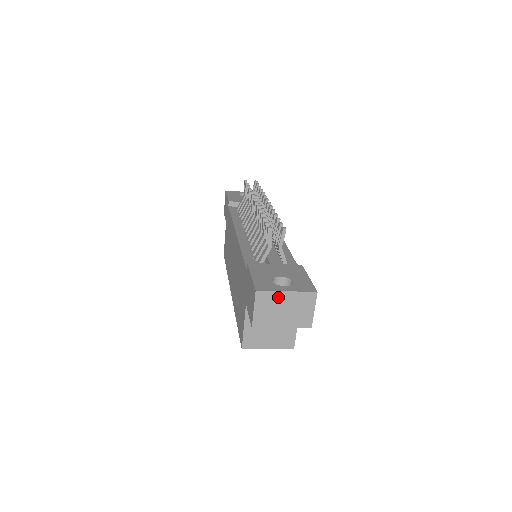
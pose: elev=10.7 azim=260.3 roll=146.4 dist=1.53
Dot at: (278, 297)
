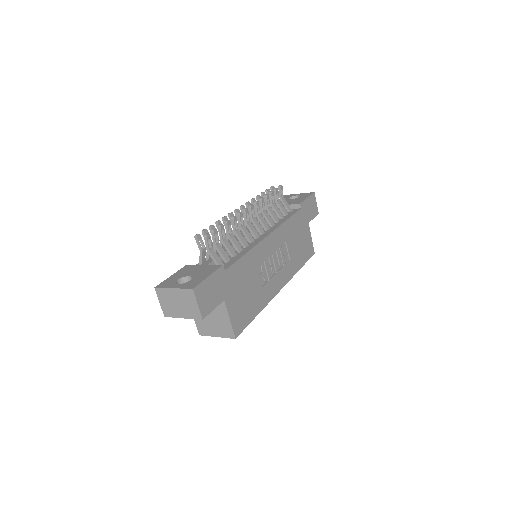
Dot at: (170, 293)
